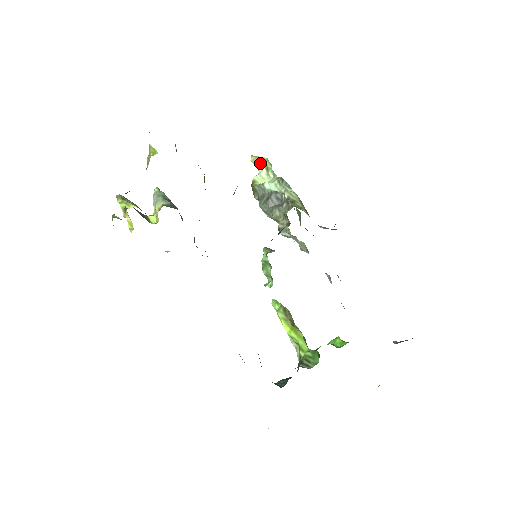
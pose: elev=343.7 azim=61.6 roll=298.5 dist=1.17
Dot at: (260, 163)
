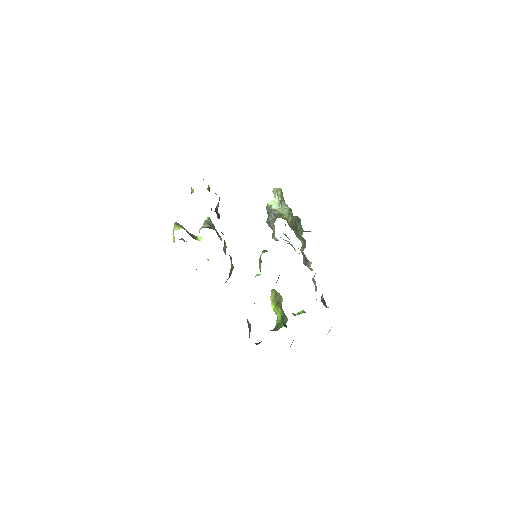
Dot at: (275, 192)
